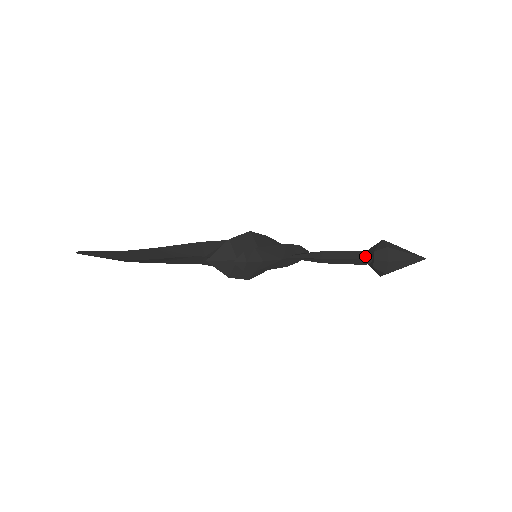
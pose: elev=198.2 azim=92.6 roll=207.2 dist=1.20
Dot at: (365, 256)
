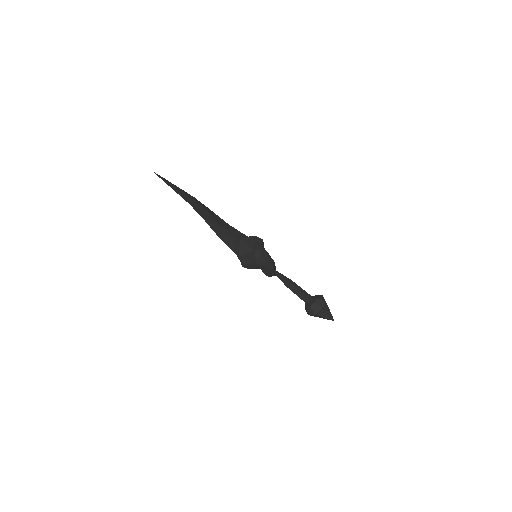
Dot at: (310, 298)
